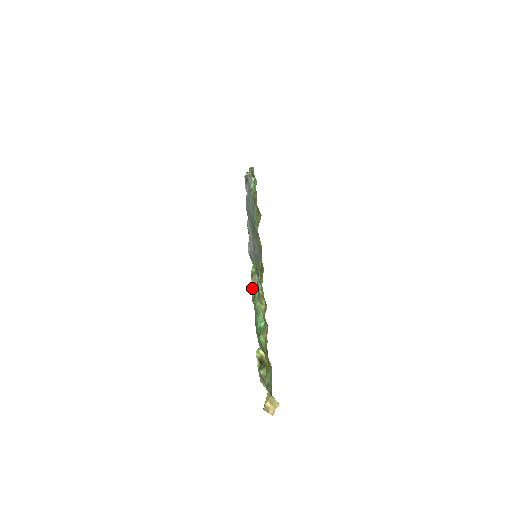
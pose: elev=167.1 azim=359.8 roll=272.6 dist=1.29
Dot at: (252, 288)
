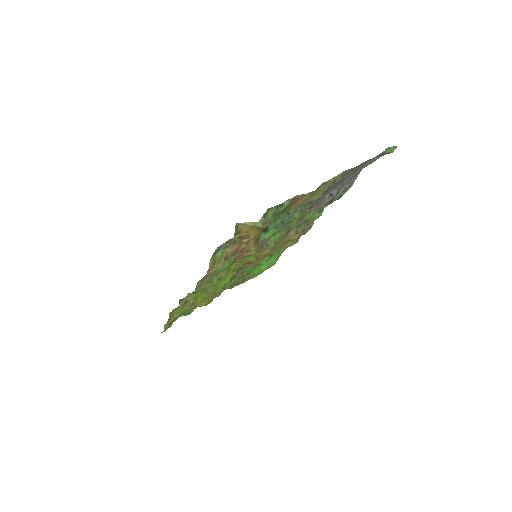
Dot at: occluded
